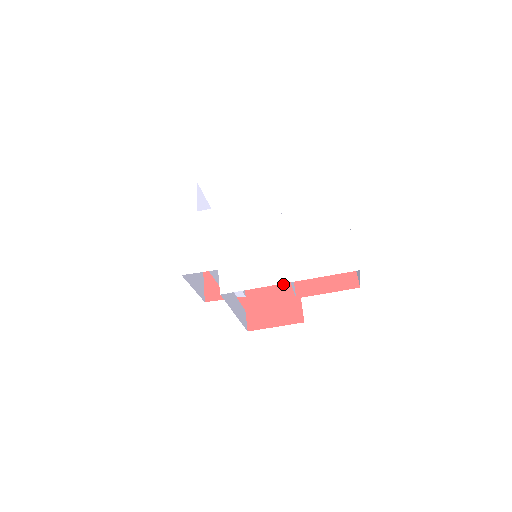
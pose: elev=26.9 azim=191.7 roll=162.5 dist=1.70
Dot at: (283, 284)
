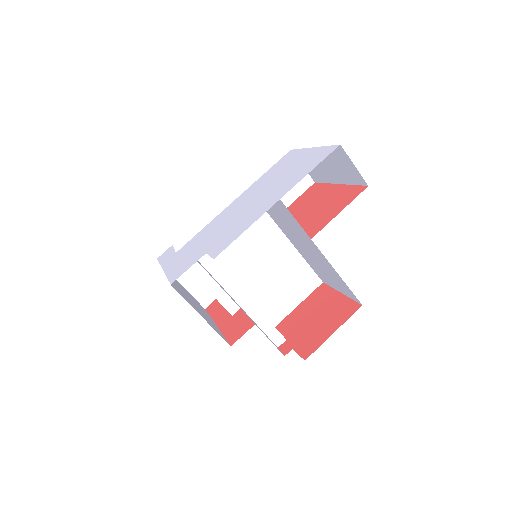
Dot at: (320, 302)
